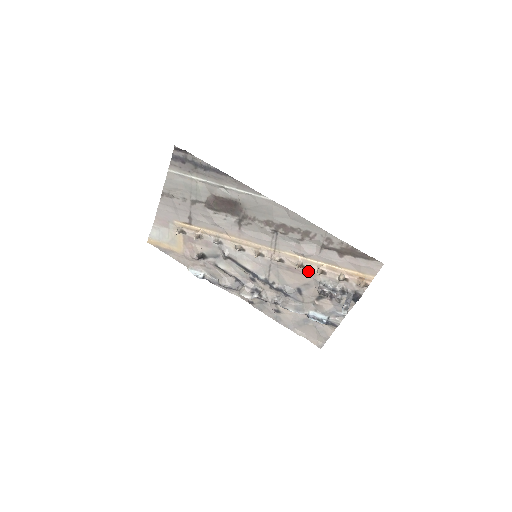
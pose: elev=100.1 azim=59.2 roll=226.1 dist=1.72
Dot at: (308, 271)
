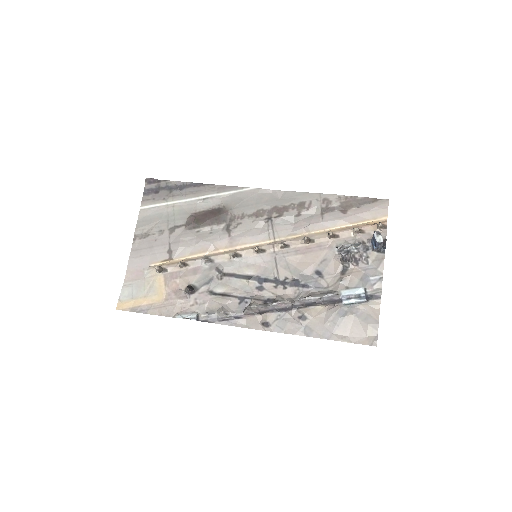
Dot at: (319, 243)
